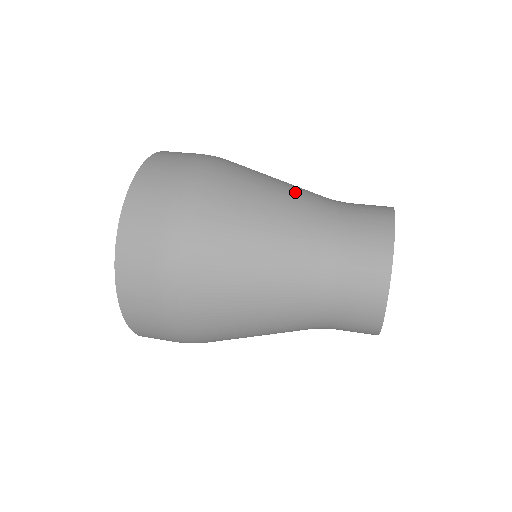
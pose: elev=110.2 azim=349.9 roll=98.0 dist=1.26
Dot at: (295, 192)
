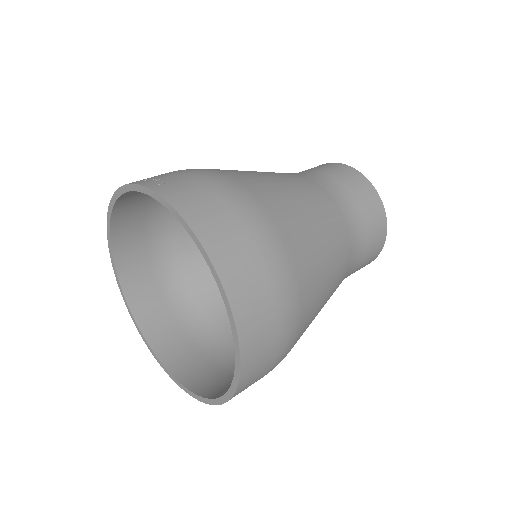
Dot at: (315, 196)
